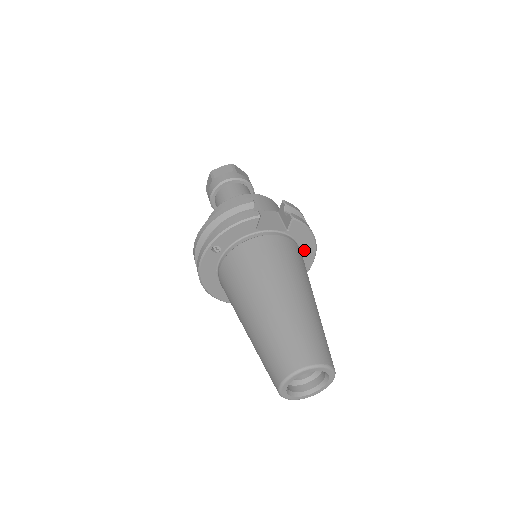
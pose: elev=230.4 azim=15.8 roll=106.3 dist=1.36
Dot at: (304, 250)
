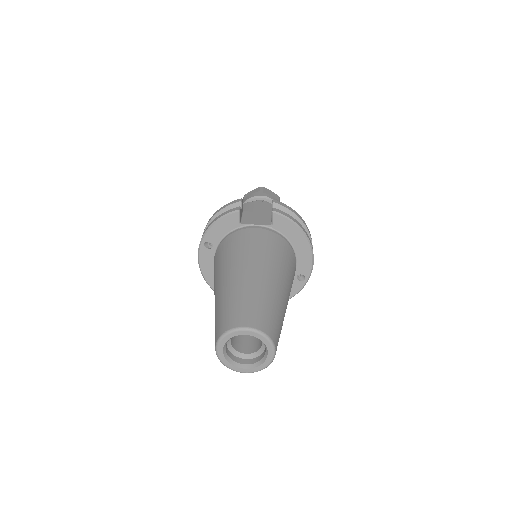
Dot at: (297, 246)
